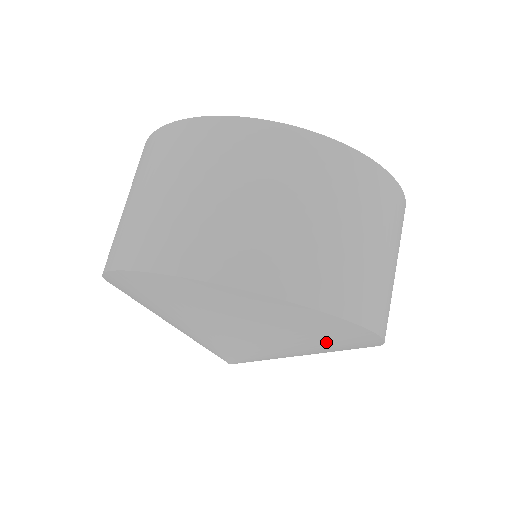
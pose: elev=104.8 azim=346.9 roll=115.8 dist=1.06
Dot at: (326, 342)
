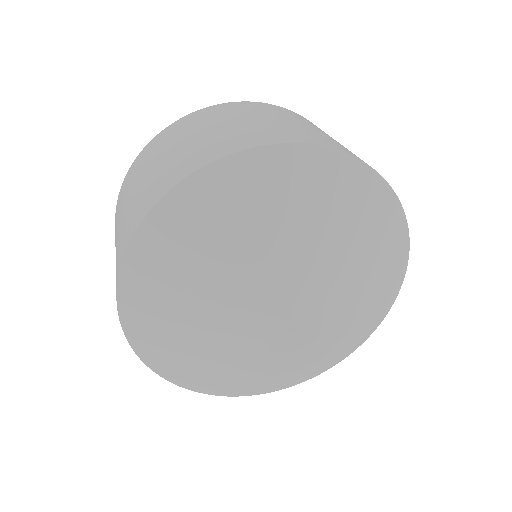
Dot at: (374, 242)
